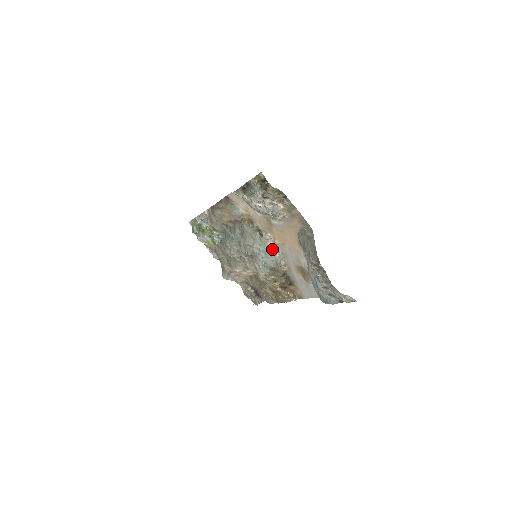
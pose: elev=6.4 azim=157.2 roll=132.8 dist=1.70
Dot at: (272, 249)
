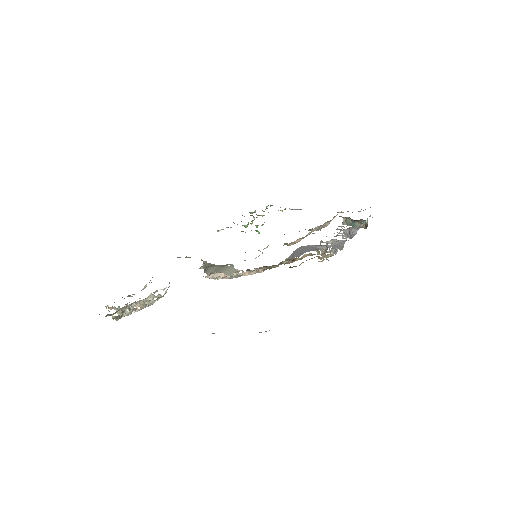
Dot at: occluded
